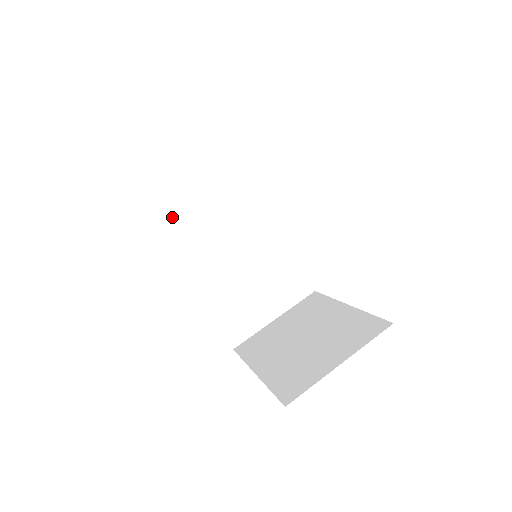
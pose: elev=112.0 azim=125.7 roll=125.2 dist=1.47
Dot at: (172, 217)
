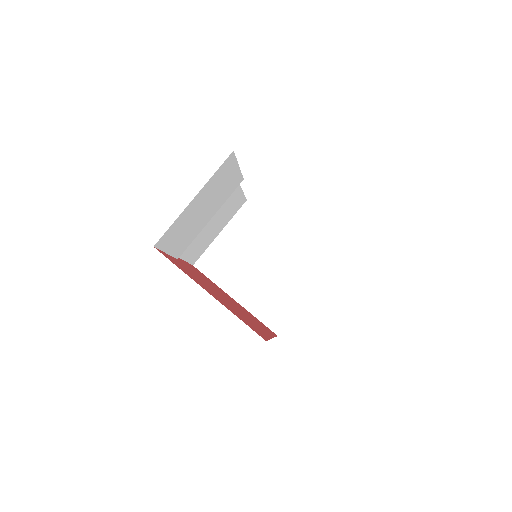
Dot at: (177, 238)
